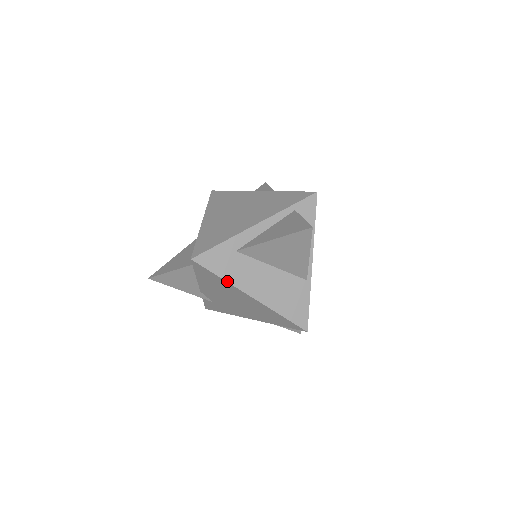
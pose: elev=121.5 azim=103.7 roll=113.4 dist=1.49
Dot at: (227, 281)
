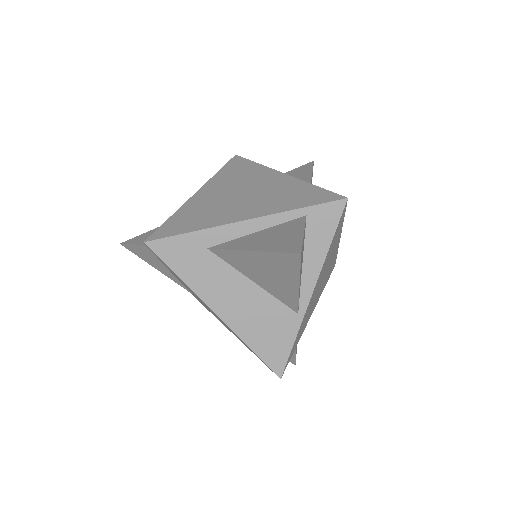
Dot at: (186, 283)
